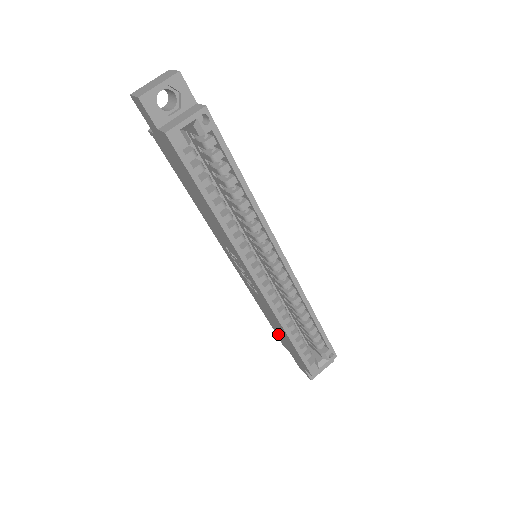
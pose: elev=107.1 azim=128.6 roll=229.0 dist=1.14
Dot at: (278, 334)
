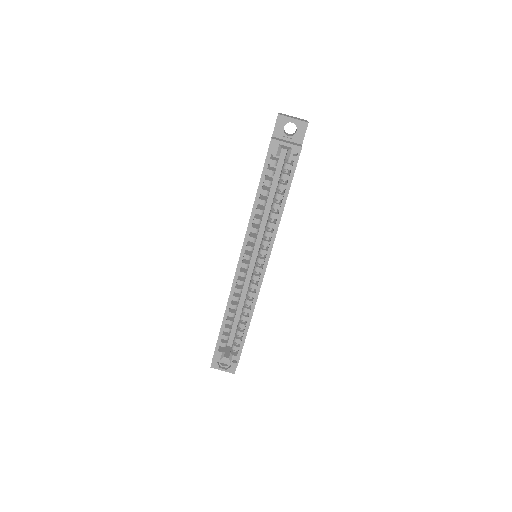
Dot at: occluded
